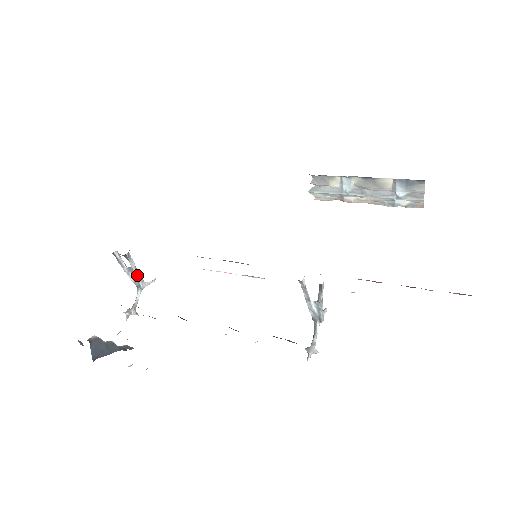
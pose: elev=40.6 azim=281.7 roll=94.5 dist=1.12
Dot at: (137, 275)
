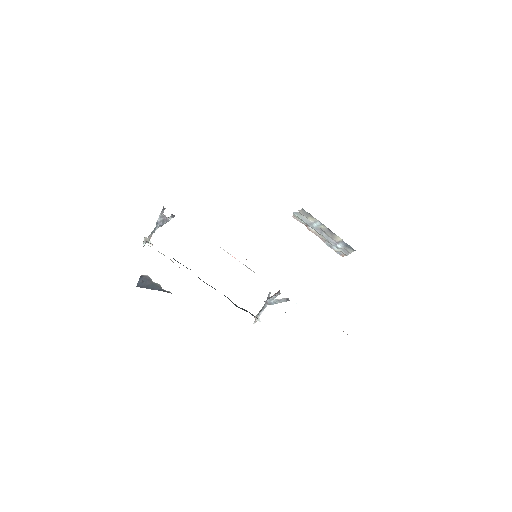
Dot at: occluded
